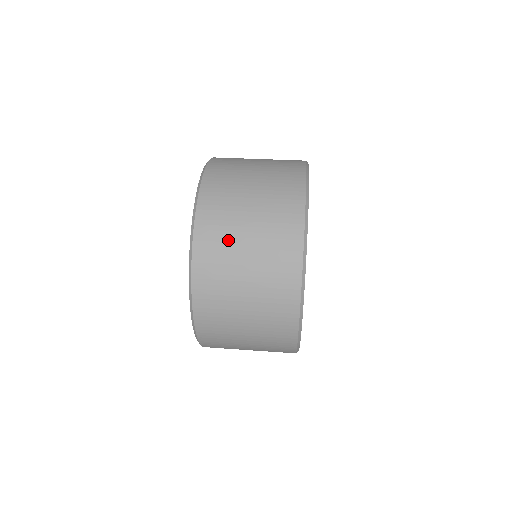
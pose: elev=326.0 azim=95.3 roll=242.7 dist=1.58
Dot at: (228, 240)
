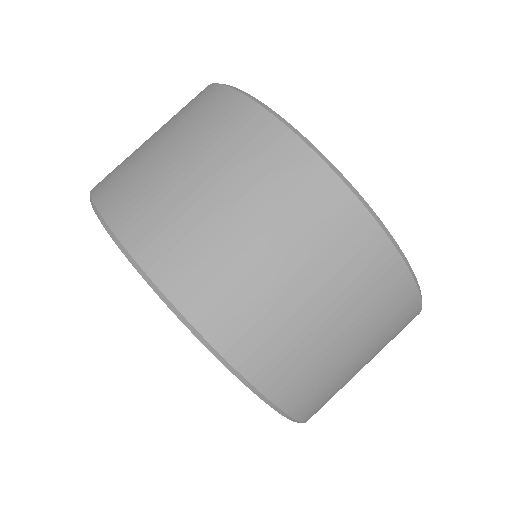
Dot at: (233, 270)
